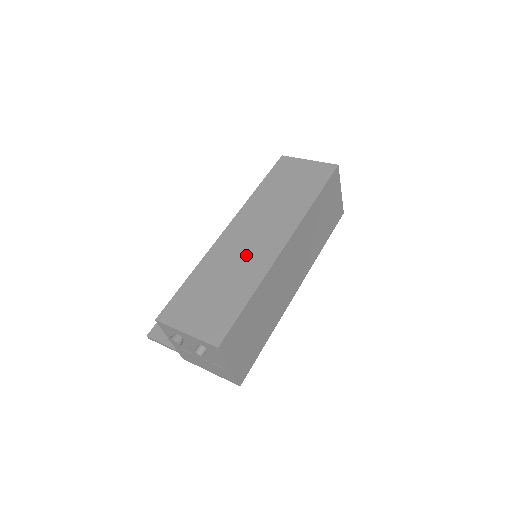
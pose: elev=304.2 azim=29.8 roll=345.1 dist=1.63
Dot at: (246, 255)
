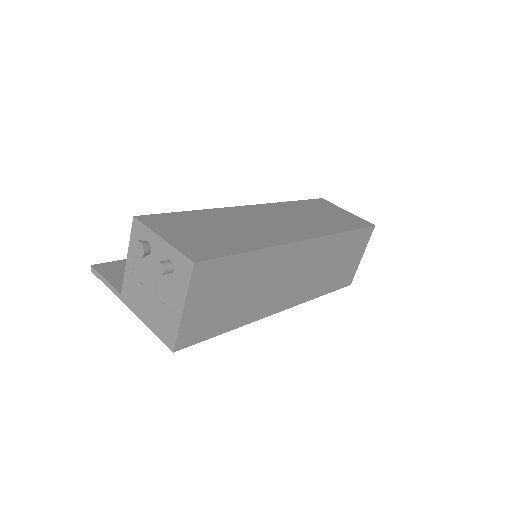
Dot at: (260, 227)
